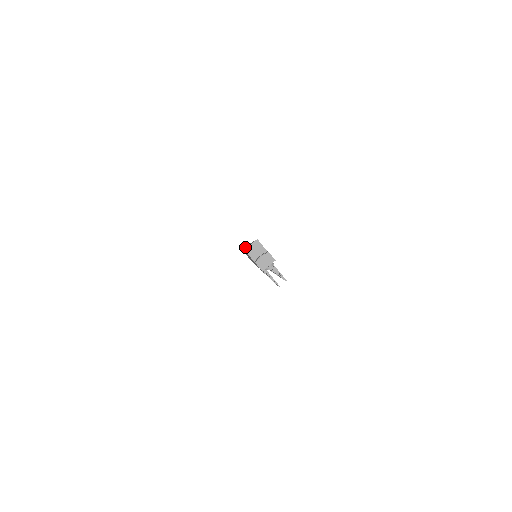
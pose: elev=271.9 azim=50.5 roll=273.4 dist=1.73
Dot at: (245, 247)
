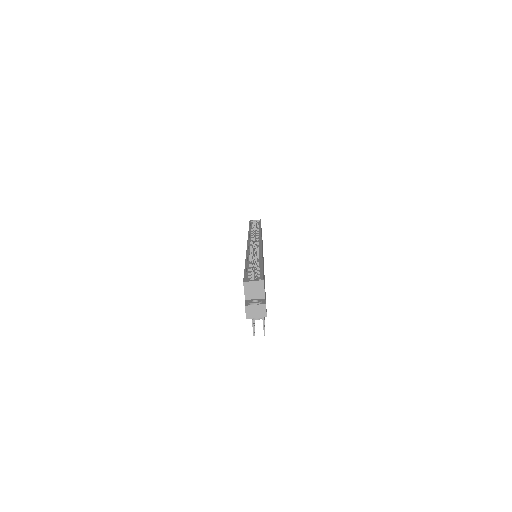
Dot at: (254, 220)
